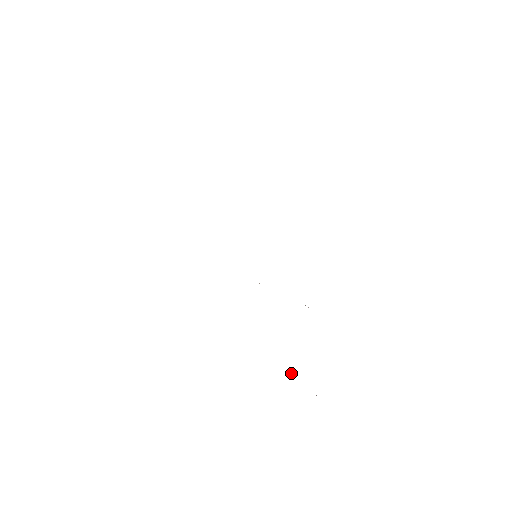
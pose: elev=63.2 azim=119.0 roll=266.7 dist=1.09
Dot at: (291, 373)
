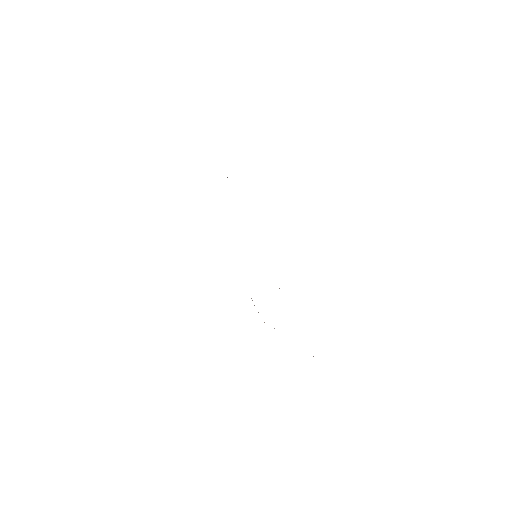
Dot at: occluded
